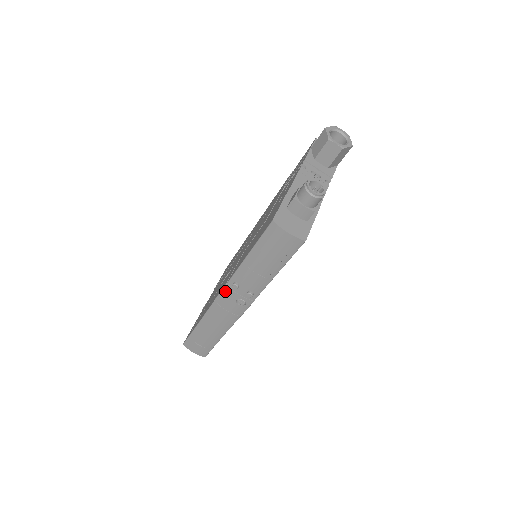
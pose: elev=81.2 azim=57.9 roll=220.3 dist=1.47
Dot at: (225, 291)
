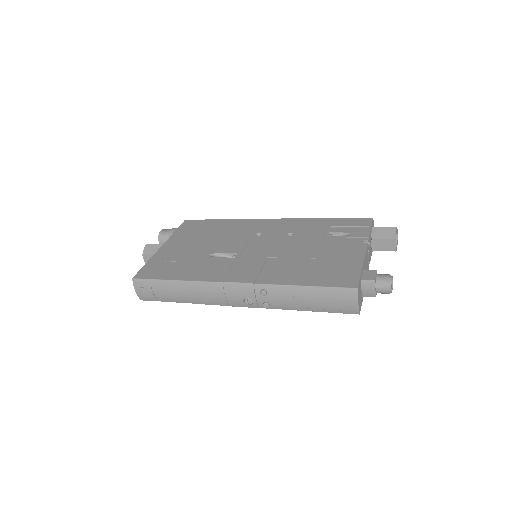
Dot at: (245, 286)
